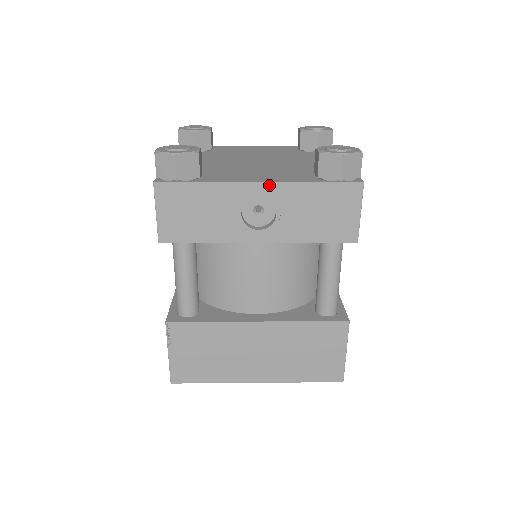
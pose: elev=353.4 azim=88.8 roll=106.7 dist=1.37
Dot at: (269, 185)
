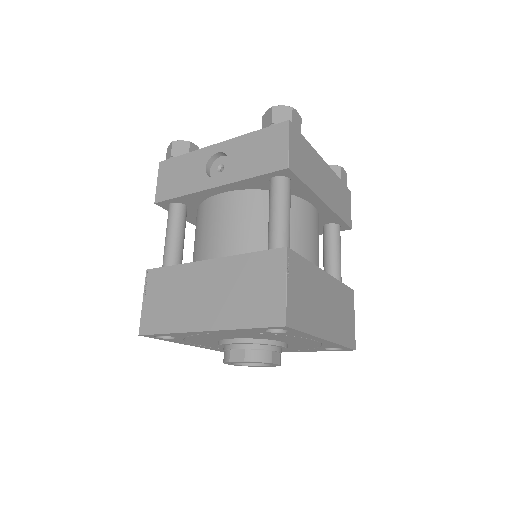
Dot at: (224, 143)
